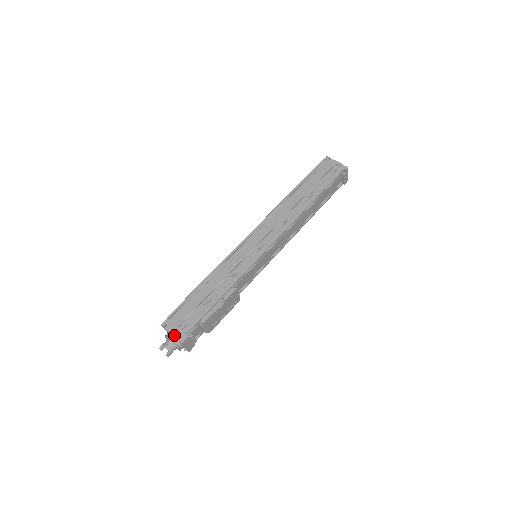
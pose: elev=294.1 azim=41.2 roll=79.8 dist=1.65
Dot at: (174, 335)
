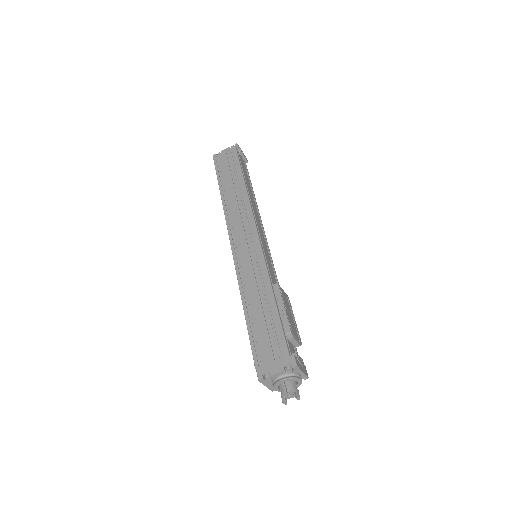
Dot at: (281, 370)
